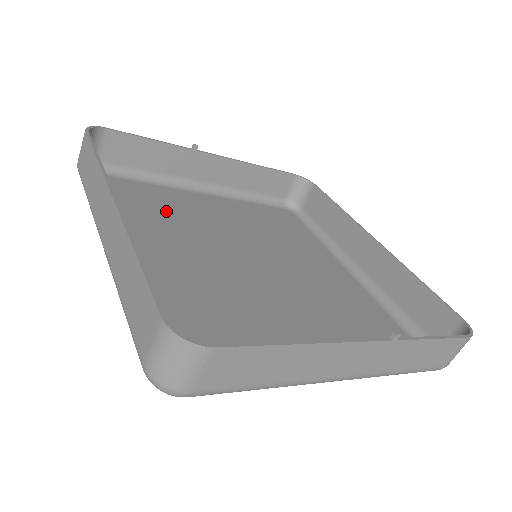
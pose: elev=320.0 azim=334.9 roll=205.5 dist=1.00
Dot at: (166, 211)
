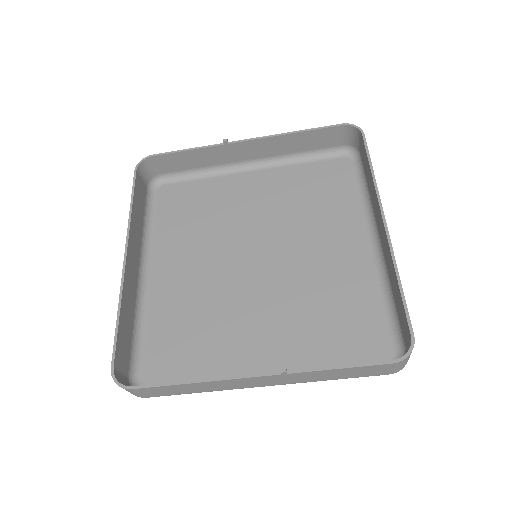
Dot at: (204, 213)
